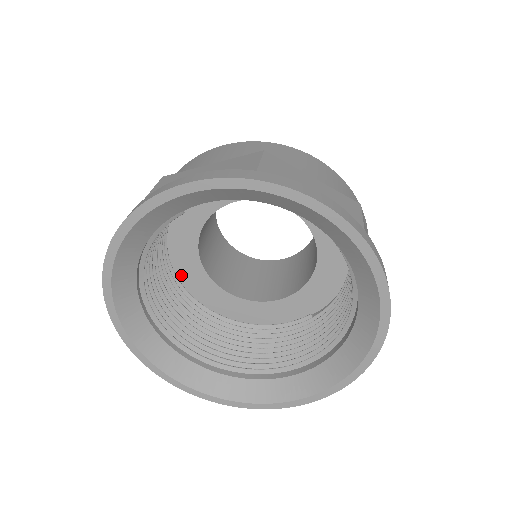
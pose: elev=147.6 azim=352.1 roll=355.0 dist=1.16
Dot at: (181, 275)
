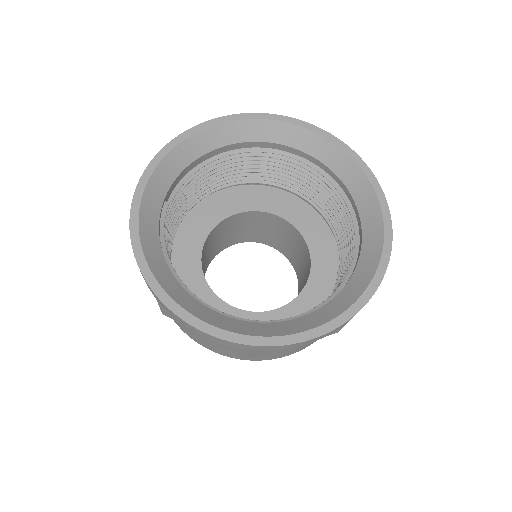
Dot at: occluded
